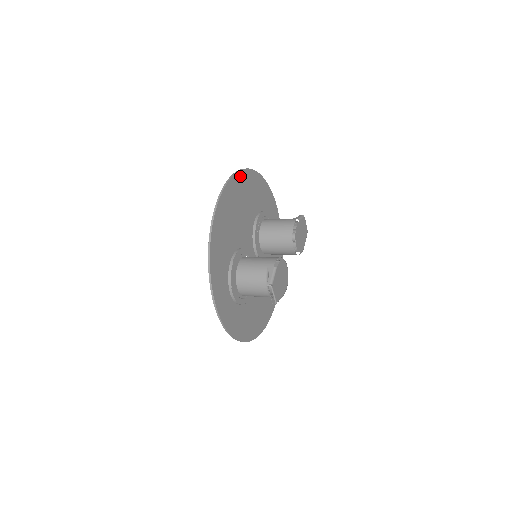
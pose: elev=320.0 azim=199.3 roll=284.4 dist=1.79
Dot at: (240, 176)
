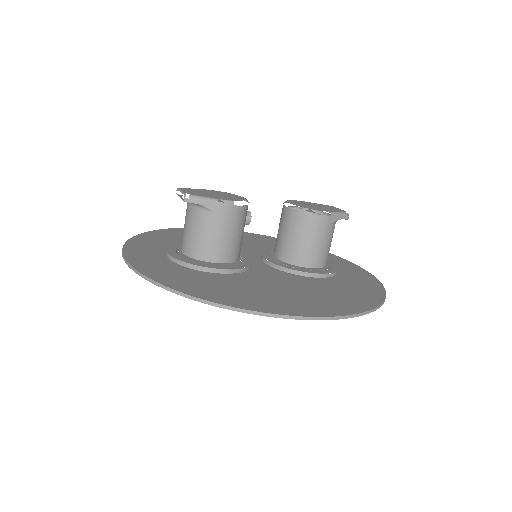
Dot at: (245, 234)
